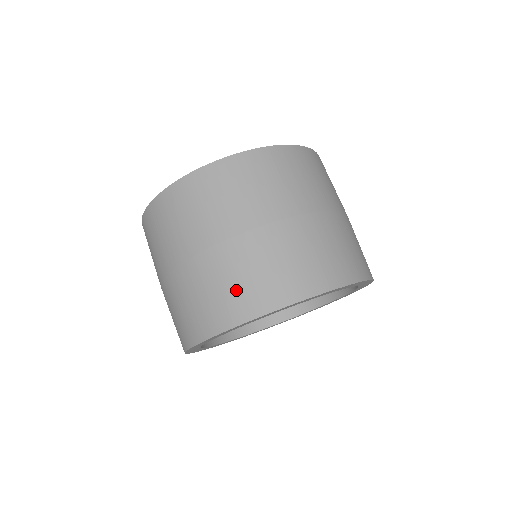
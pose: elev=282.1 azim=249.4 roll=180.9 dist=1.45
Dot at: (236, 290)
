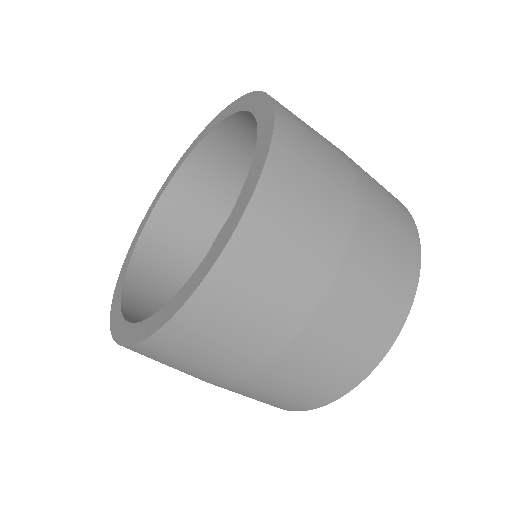
Dot at: (296, 395)
